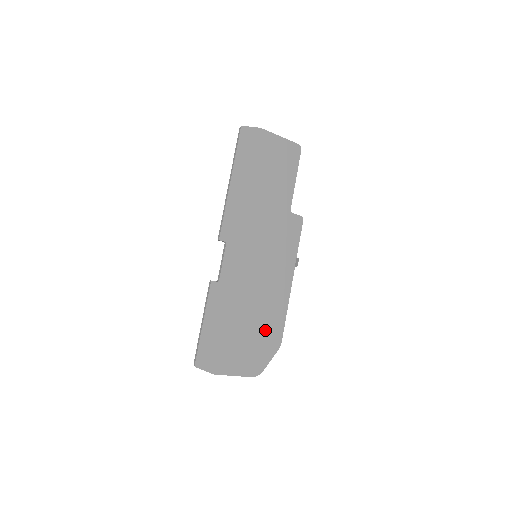
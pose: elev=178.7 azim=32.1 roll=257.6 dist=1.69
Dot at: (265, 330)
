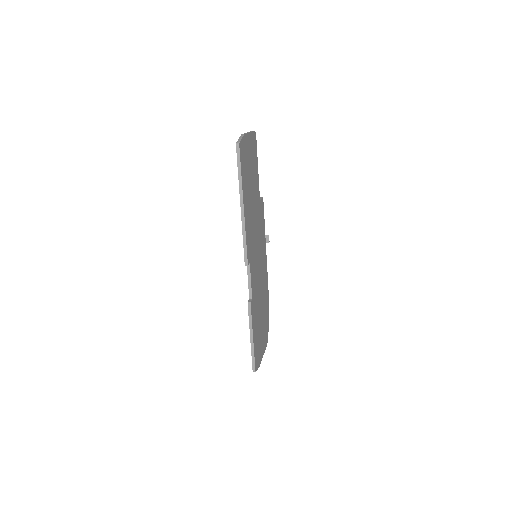
Dot at: (265, 307)
